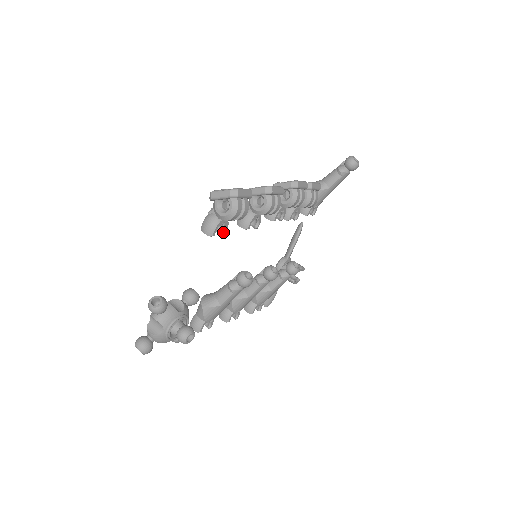
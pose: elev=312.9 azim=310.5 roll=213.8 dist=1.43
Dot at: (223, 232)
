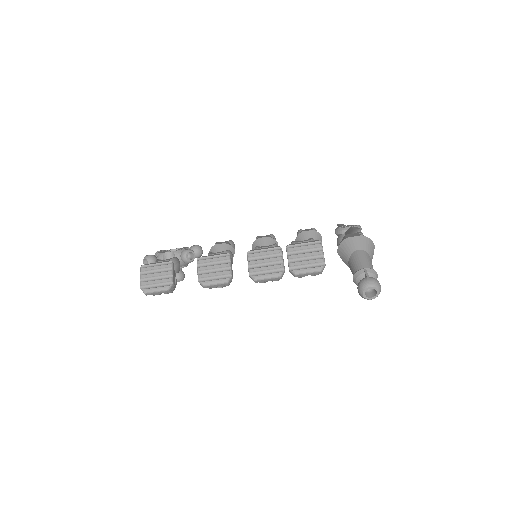
Dot at: occluded
